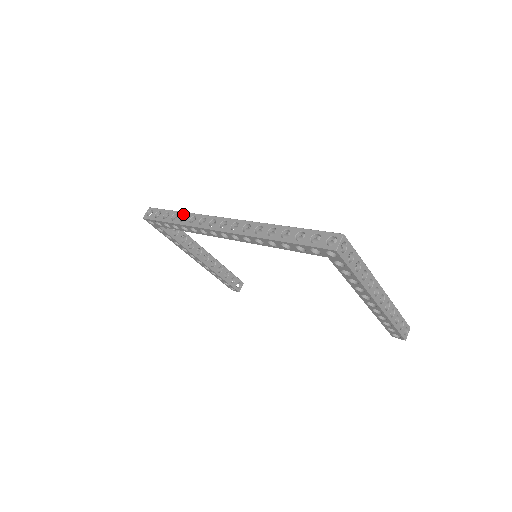
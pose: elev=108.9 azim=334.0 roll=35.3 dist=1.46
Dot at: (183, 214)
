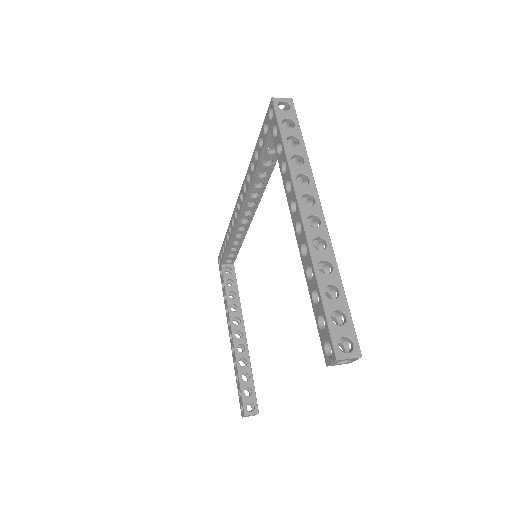
Dot at: occluded
